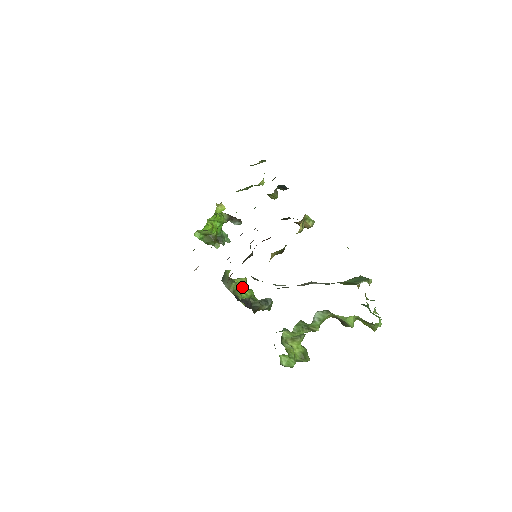
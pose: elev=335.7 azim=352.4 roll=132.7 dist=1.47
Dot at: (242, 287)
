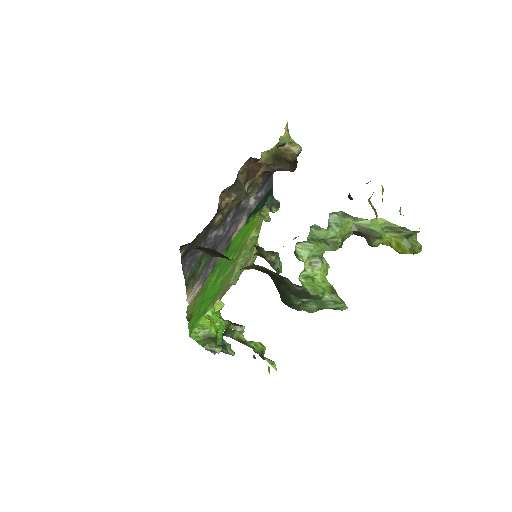
Dot at: occluded
